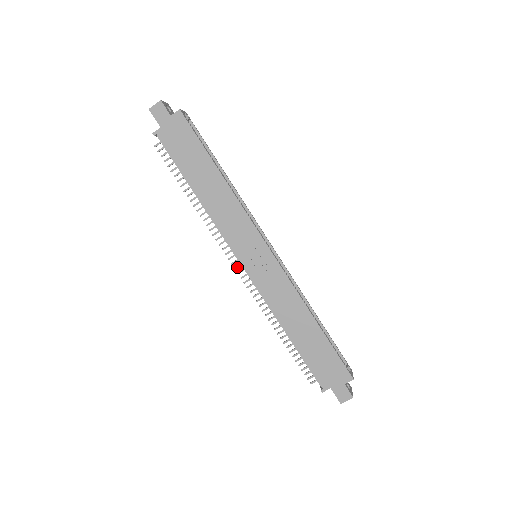
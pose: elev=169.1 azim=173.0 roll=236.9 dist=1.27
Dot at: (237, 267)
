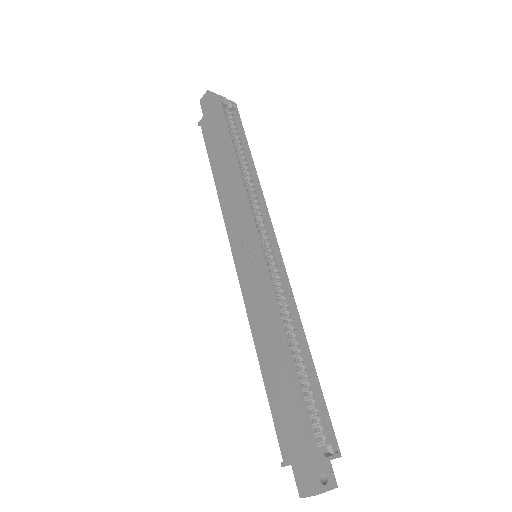
Dot at: occluded
